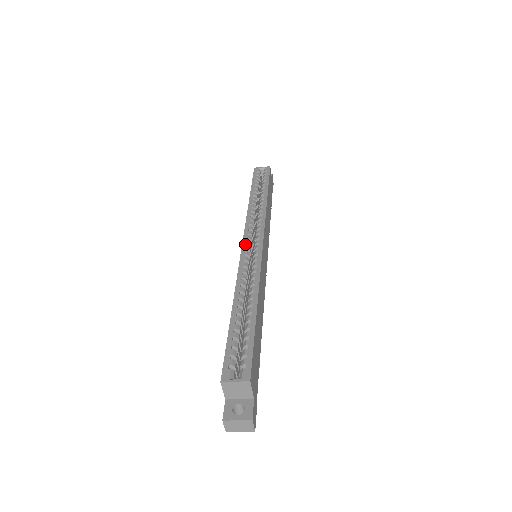
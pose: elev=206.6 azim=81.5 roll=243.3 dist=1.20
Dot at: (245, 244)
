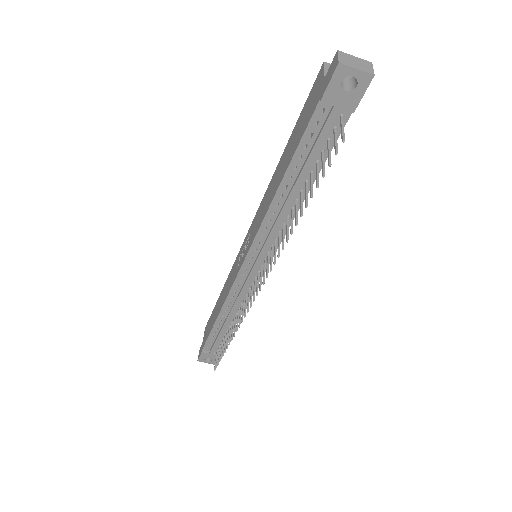
Dot at: occluded
